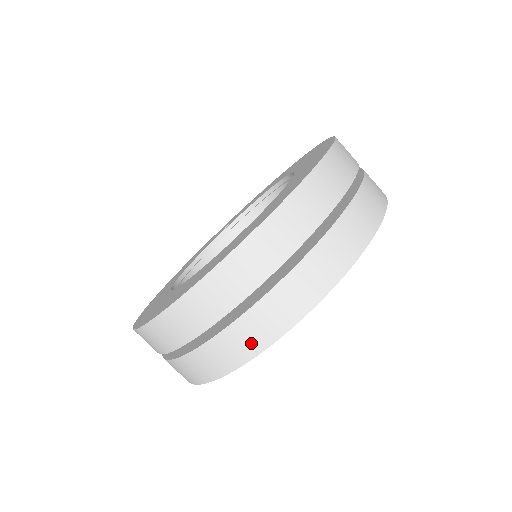
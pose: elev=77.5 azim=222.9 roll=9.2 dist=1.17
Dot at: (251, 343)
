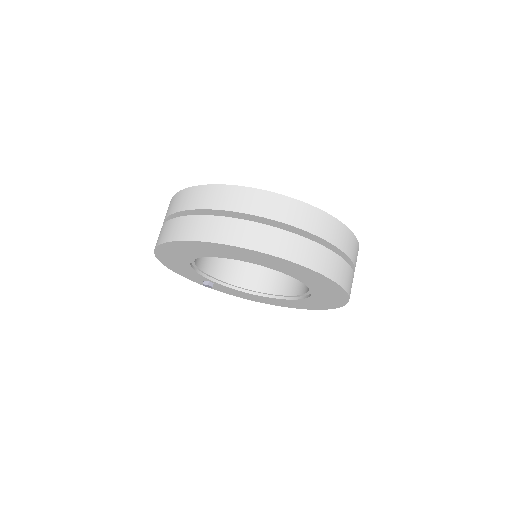
Dot at: (294, 252)
